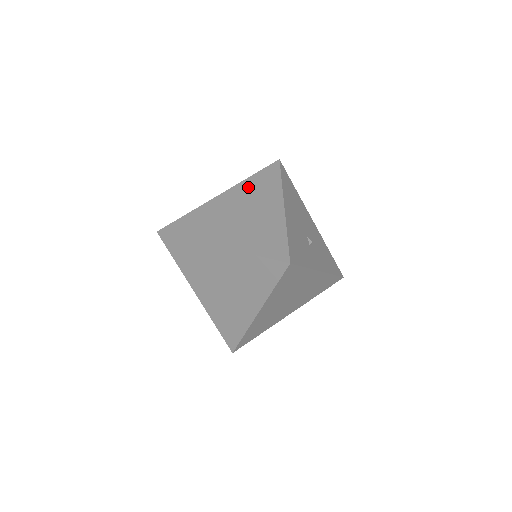
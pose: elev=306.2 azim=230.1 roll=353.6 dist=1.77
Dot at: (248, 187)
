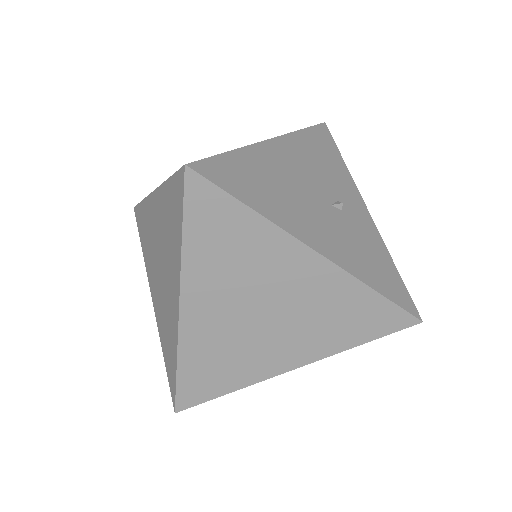
Dot at: (210, 266)
